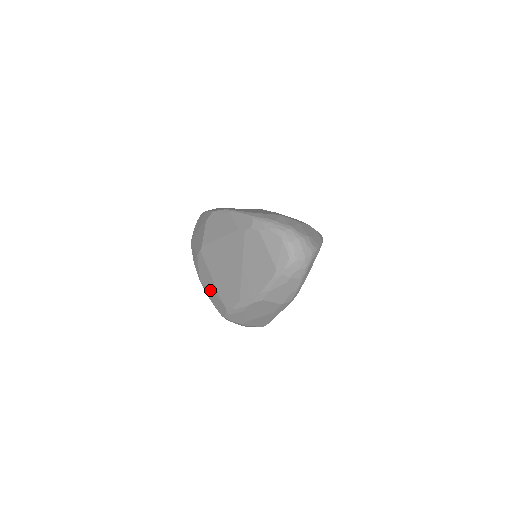
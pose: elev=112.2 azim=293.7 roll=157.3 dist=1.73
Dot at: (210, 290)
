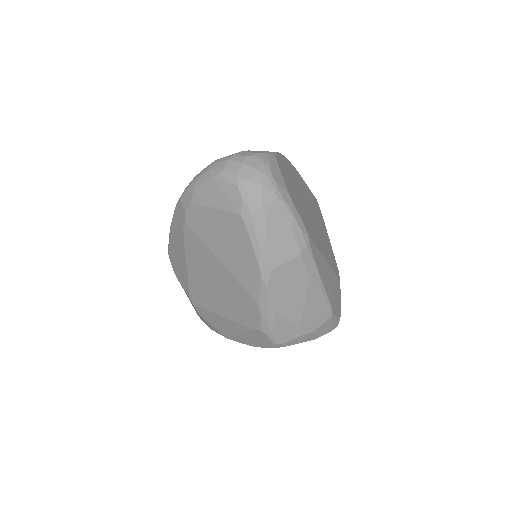
Dot at: (237, 334)
